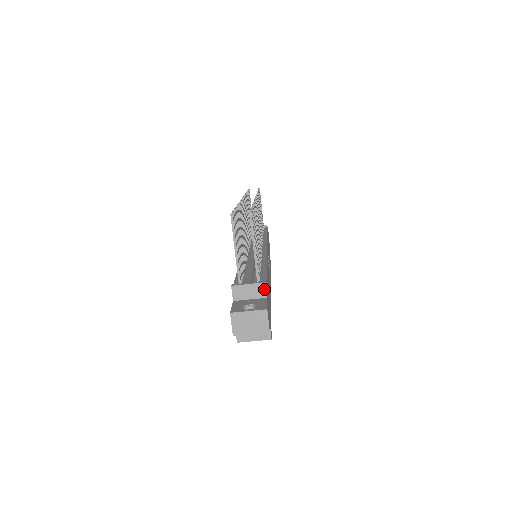
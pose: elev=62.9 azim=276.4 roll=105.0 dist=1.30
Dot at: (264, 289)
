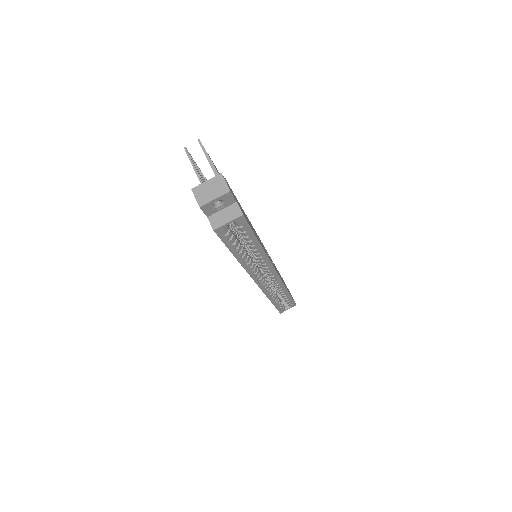
Dot at: occluded
